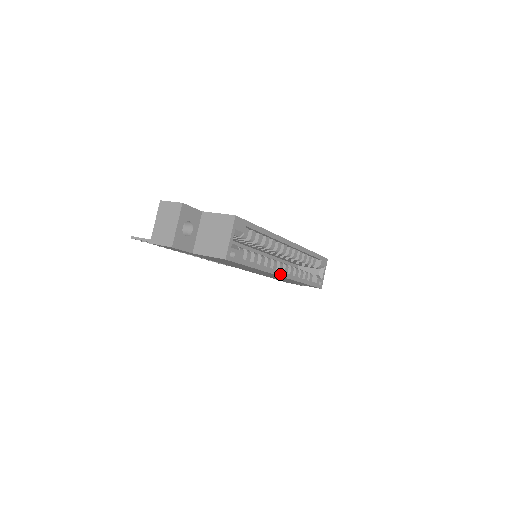
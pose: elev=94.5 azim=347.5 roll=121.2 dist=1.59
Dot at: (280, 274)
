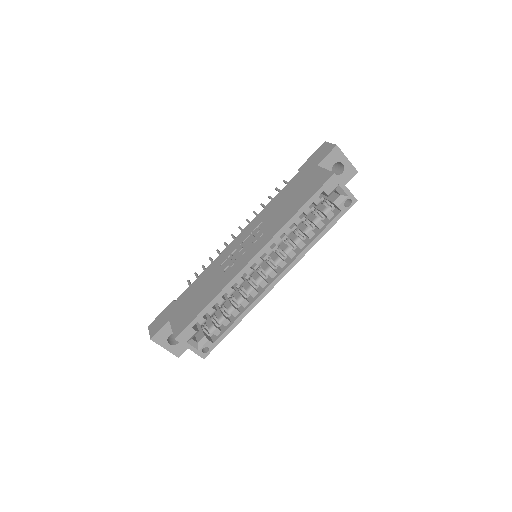
Dot at: (273, 284)
